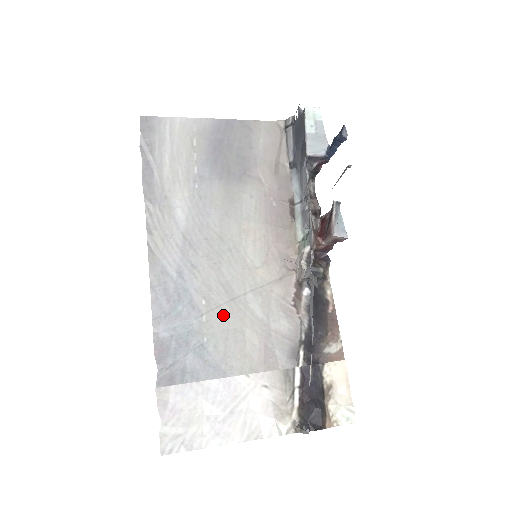
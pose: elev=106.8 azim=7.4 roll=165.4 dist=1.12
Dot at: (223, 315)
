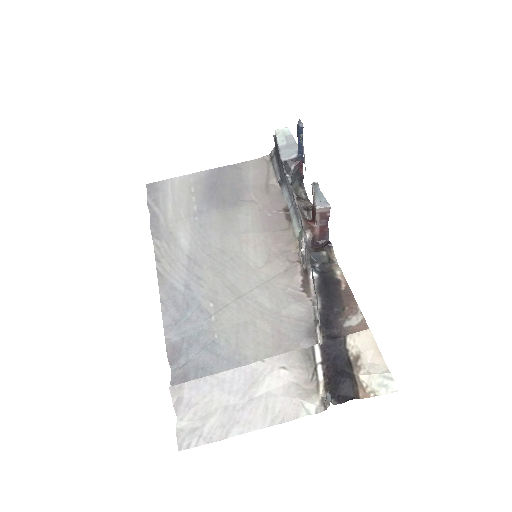
Dot at: (231, 312)
